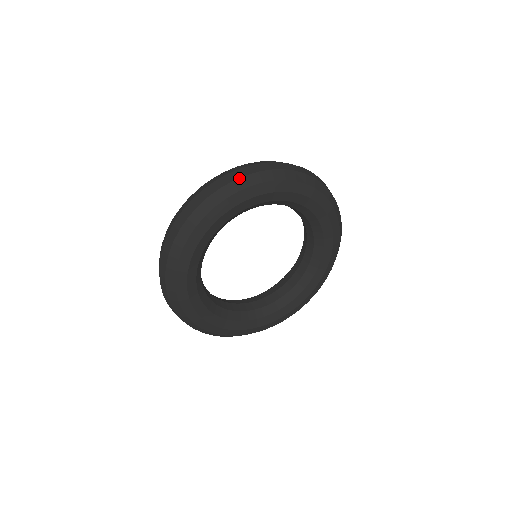
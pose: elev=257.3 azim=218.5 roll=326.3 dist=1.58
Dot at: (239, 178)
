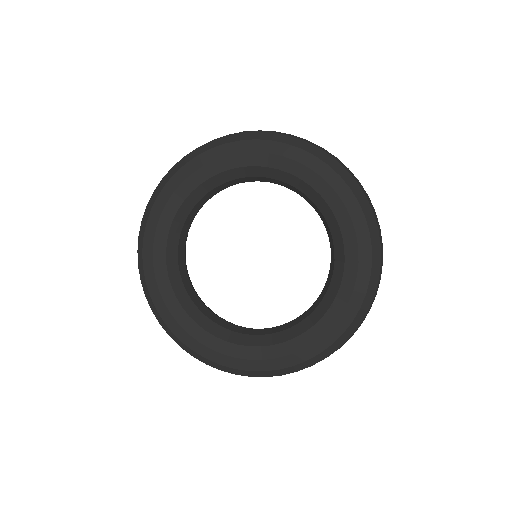
Dot at: (219, 138)
